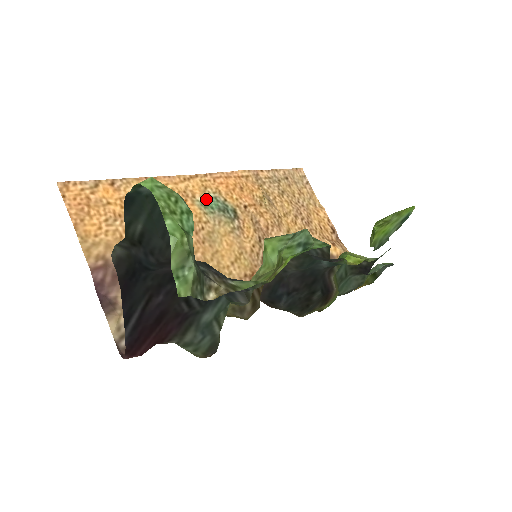
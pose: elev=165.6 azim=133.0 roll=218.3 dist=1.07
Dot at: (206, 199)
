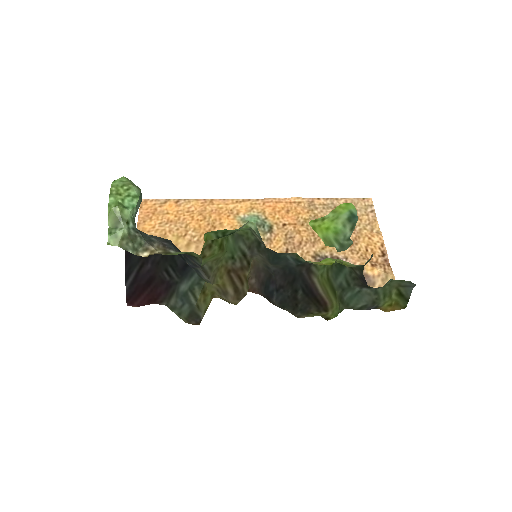
Dot at: (248, 216)
